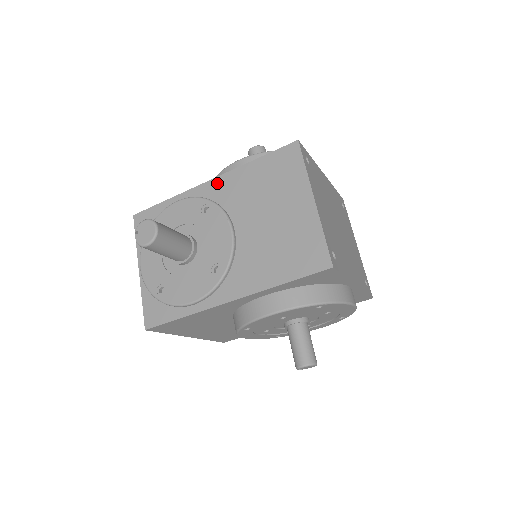
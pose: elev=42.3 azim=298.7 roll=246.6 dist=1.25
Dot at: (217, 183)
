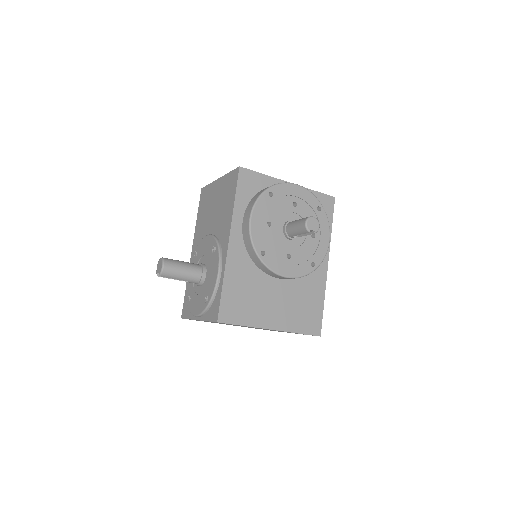
Dot at: (194, 246)
